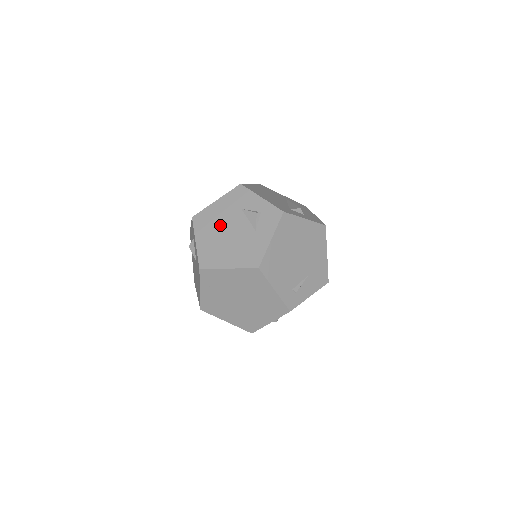
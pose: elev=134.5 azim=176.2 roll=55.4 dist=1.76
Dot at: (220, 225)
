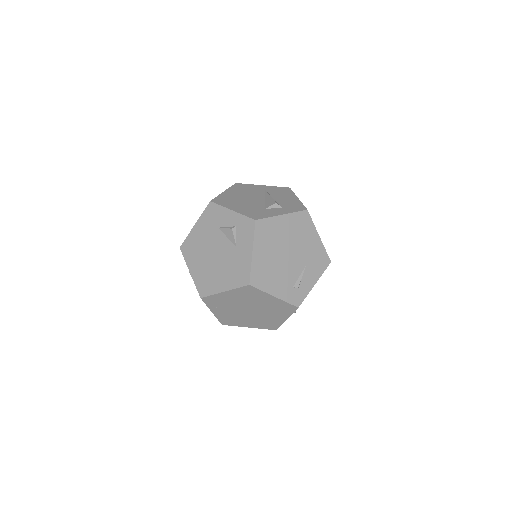
Dot at: (205, 249)
